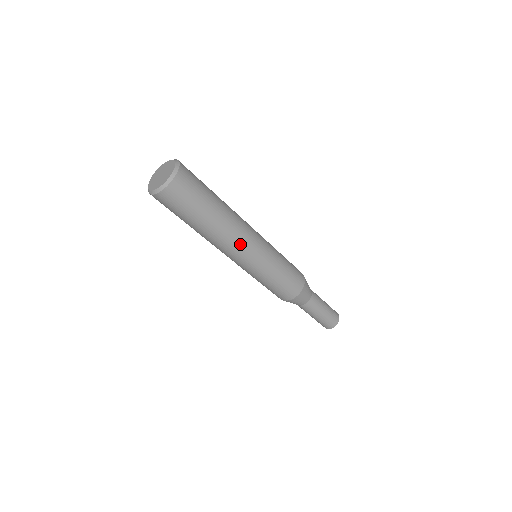
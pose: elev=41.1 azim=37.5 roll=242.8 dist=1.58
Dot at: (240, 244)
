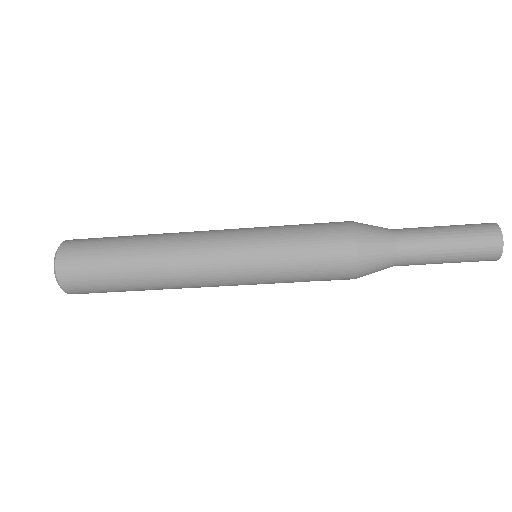
Dot at: (194, 260)
